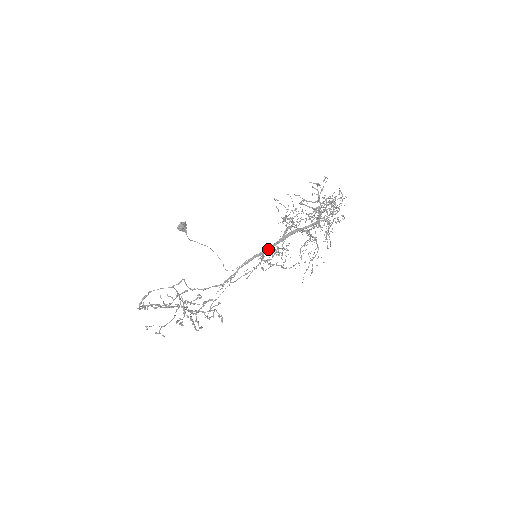
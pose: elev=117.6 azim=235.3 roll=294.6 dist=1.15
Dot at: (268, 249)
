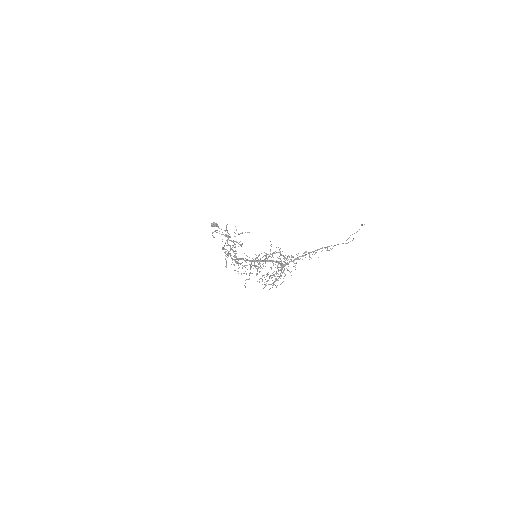
Dot at: (254, 261)
